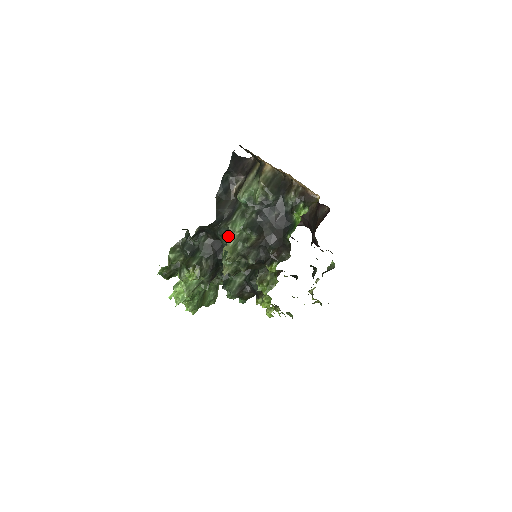
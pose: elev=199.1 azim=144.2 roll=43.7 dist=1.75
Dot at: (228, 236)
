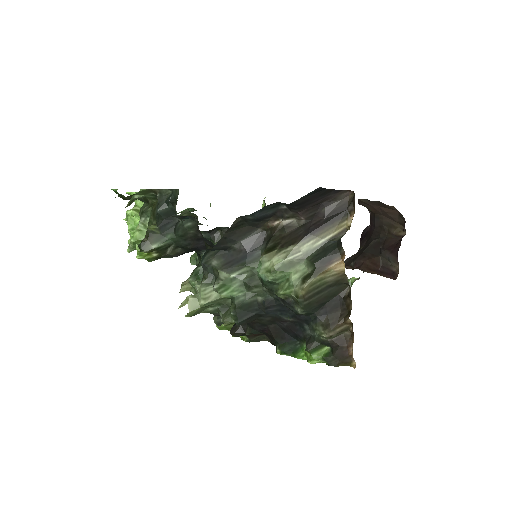
Dot at: (207, 288)
